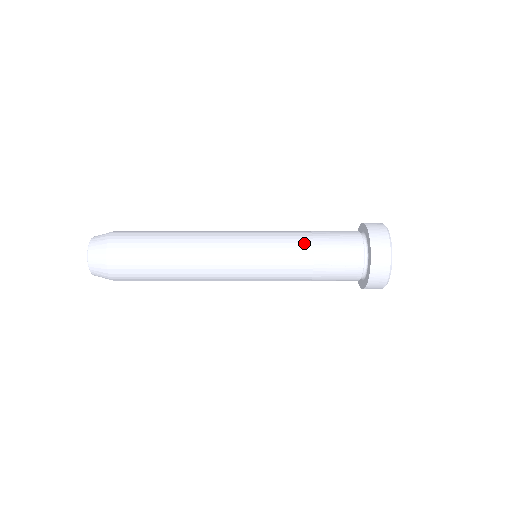
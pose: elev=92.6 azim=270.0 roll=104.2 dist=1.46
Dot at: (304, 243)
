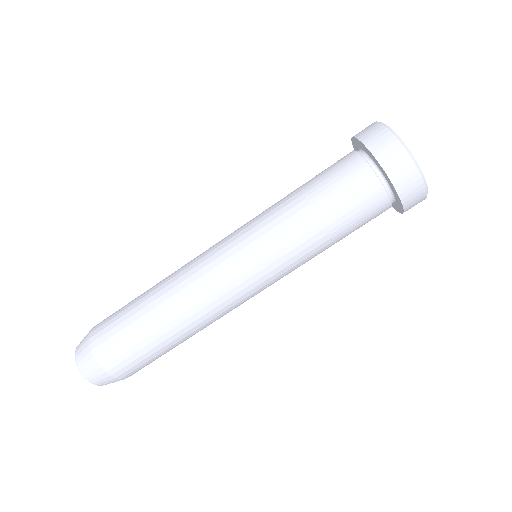
Dot at: (298, 211)
